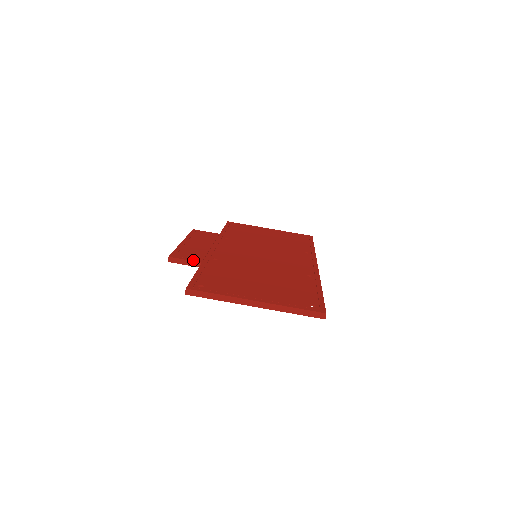
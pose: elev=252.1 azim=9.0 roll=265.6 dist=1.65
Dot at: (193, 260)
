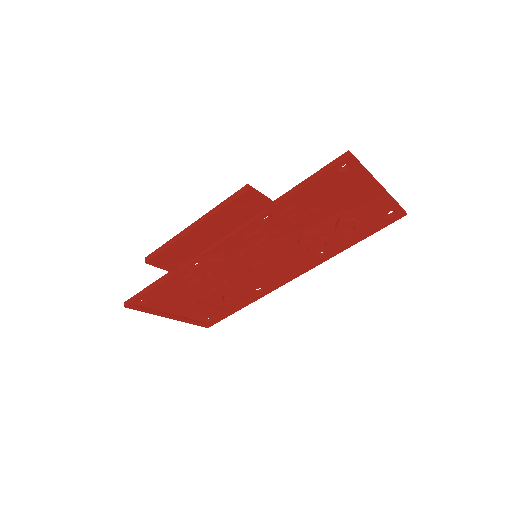
Dot at: (265, 197)
